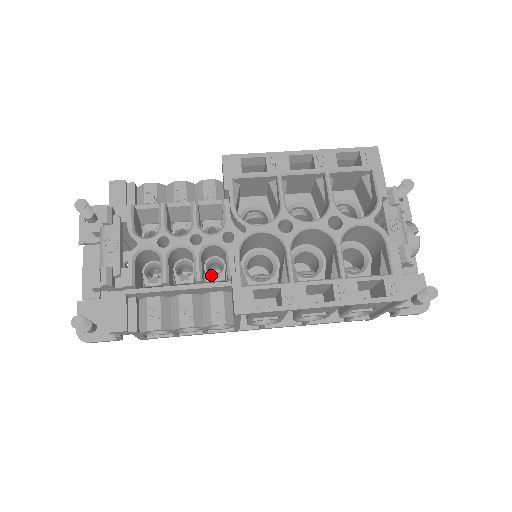
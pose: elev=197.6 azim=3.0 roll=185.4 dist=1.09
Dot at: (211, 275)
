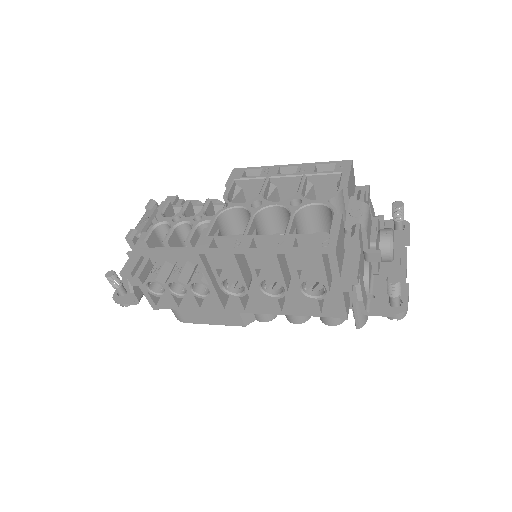
Dot at: occluded
